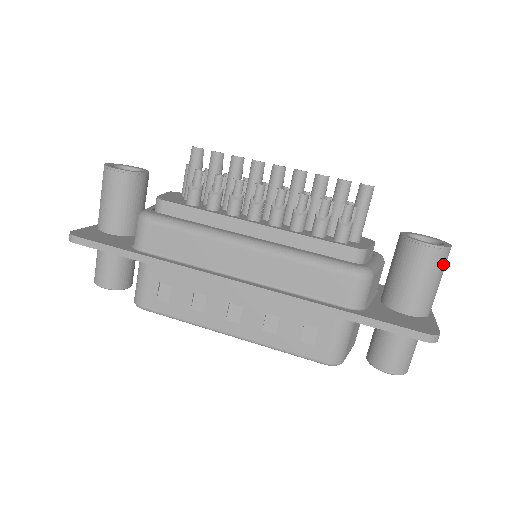
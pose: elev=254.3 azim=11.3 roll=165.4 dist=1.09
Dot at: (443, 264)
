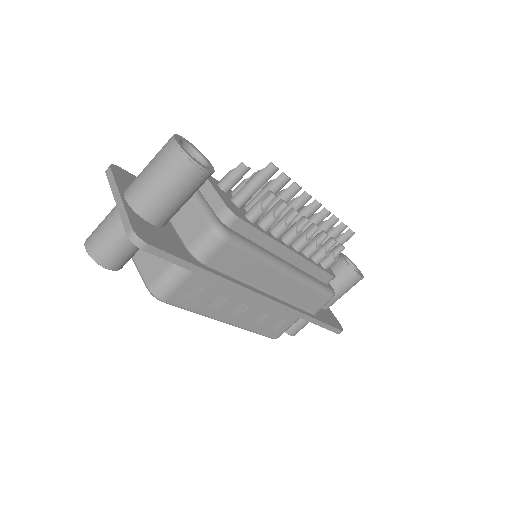
Dot at: occluded
